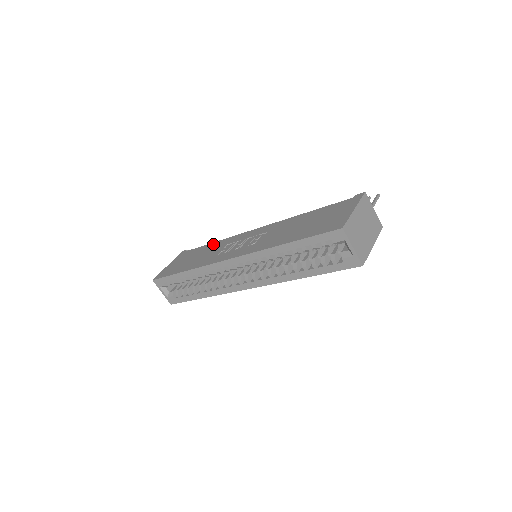
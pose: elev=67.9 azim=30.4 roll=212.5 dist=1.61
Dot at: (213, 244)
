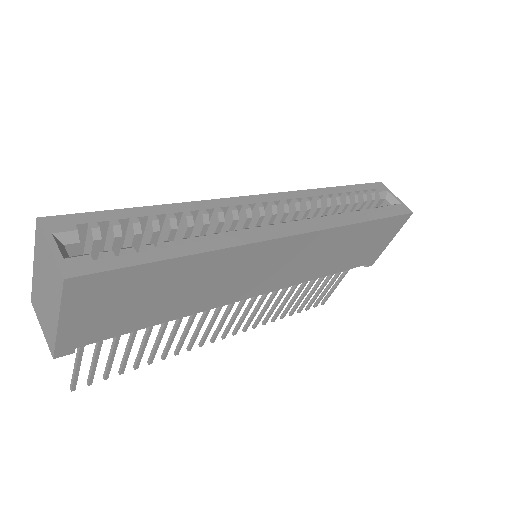
Dot at: occluded
